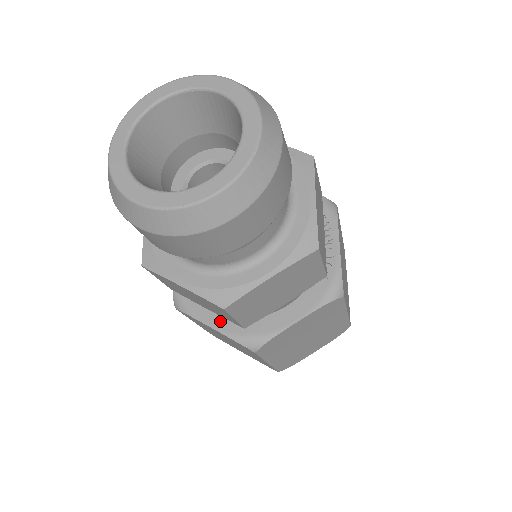
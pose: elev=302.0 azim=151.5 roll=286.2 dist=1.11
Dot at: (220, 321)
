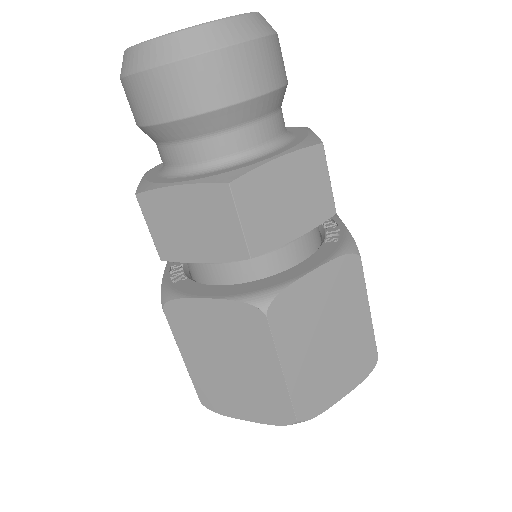
Dot at: (219, 291)
